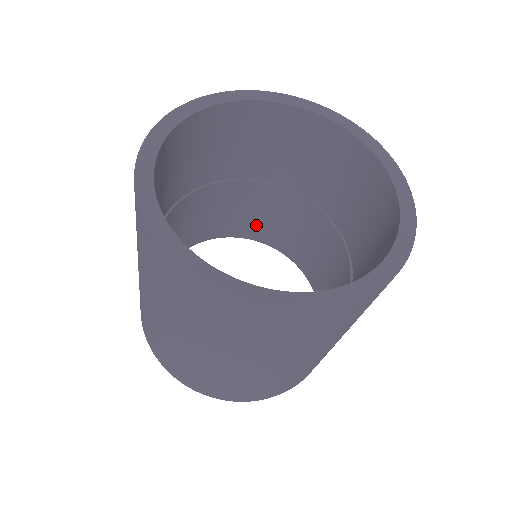
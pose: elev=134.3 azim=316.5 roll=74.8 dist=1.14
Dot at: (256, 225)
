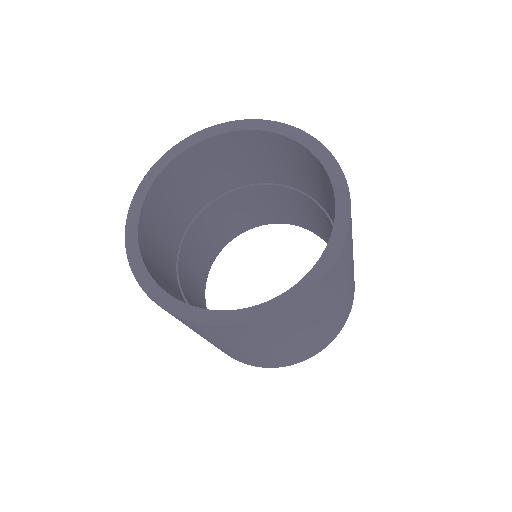
Dot at: (294, 215)
